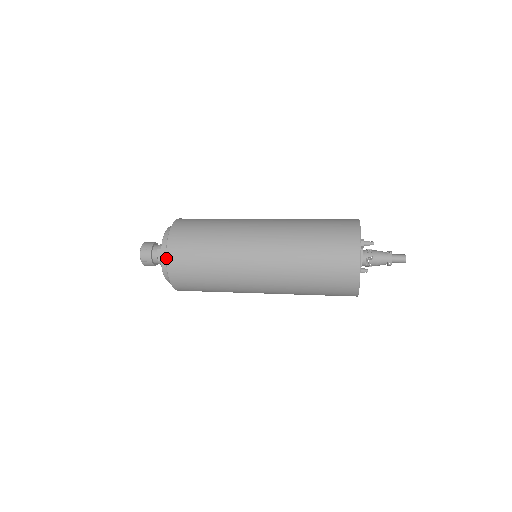
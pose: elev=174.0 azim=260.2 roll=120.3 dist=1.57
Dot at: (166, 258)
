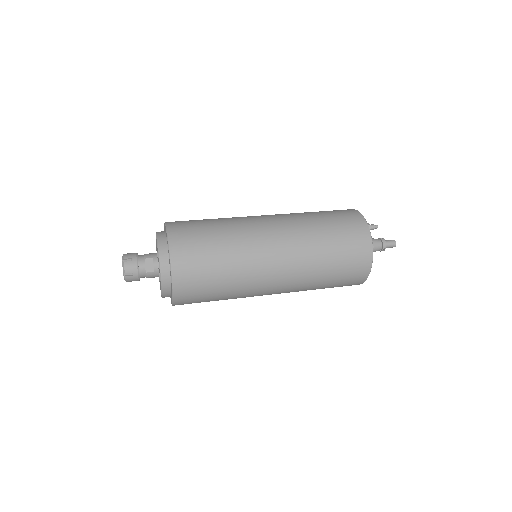
Dot at: (170, 262)
